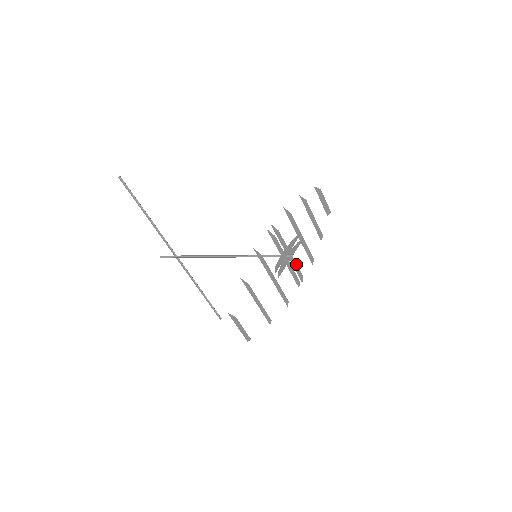
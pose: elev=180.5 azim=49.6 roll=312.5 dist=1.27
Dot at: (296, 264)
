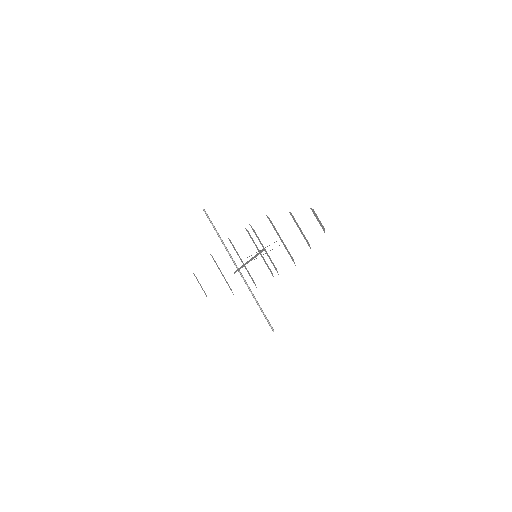
Dot at: (270, 258)
